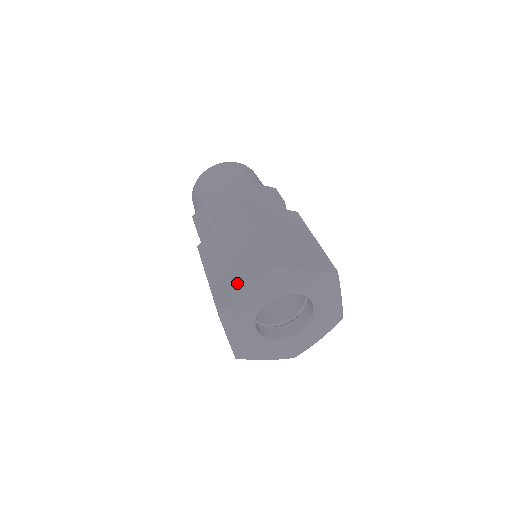
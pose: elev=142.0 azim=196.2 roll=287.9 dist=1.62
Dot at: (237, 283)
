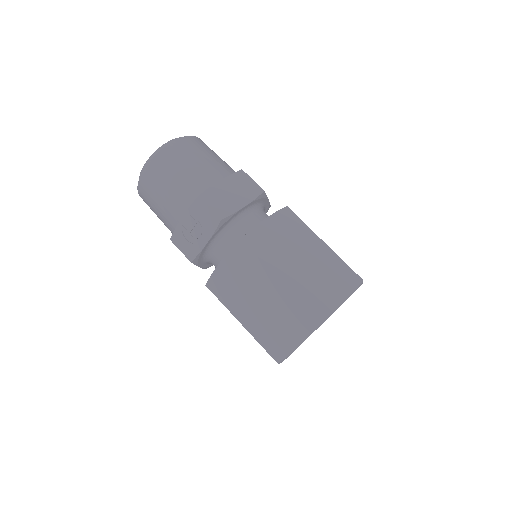
Dot at: occluded
